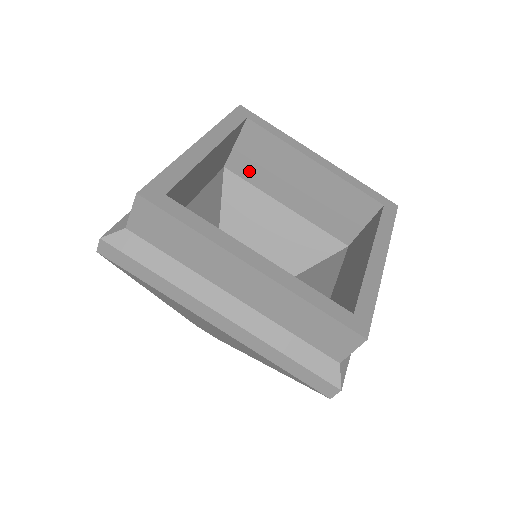
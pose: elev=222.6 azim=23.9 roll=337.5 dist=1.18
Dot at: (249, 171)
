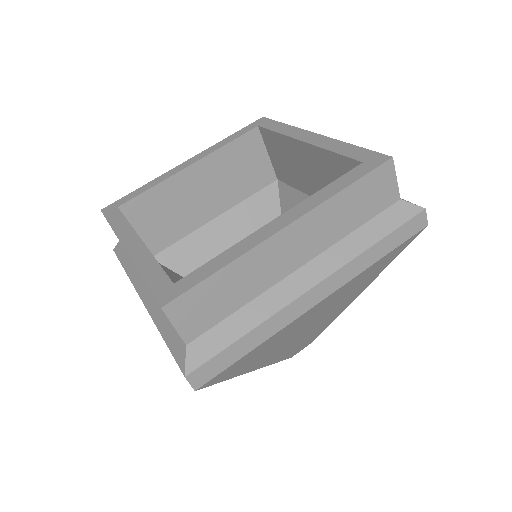
Dot at: (167, 235)
